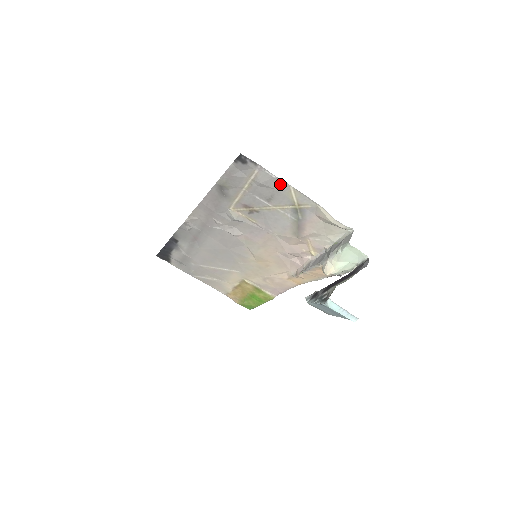
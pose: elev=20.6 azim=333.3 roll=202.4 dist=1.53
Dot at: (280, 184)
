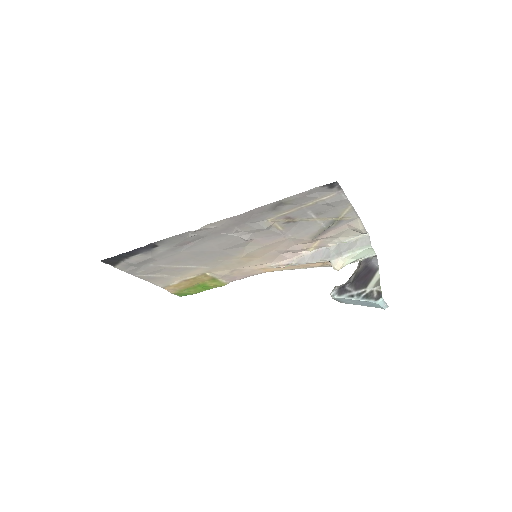
Dot at: (344, 204)
